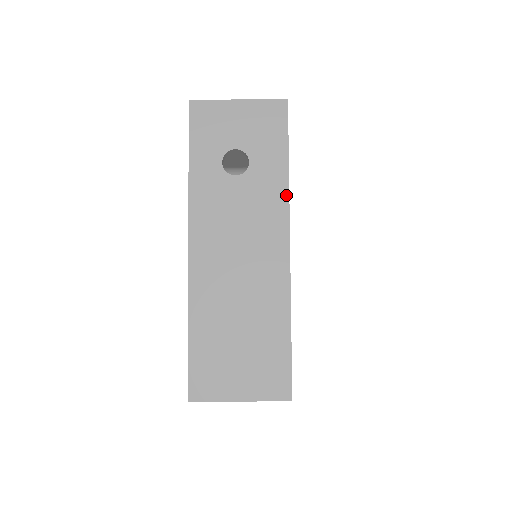
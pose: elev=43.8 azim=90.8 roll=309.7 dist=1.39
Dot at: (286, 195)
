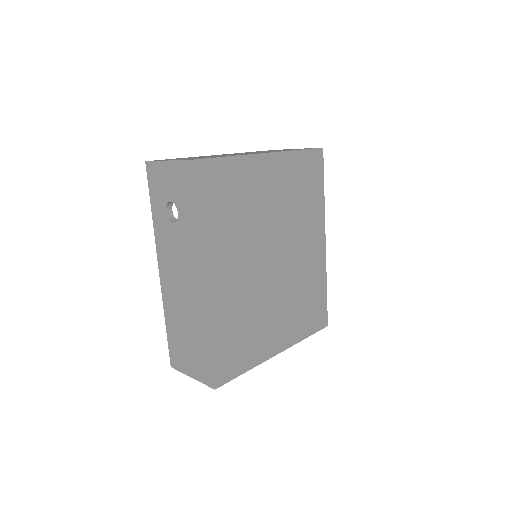
Dot at: (199, 242)
